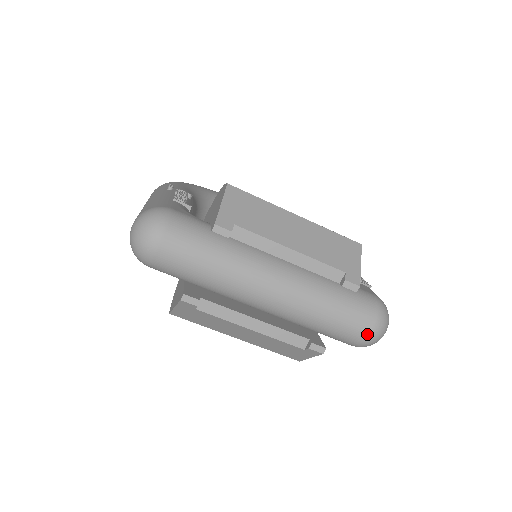
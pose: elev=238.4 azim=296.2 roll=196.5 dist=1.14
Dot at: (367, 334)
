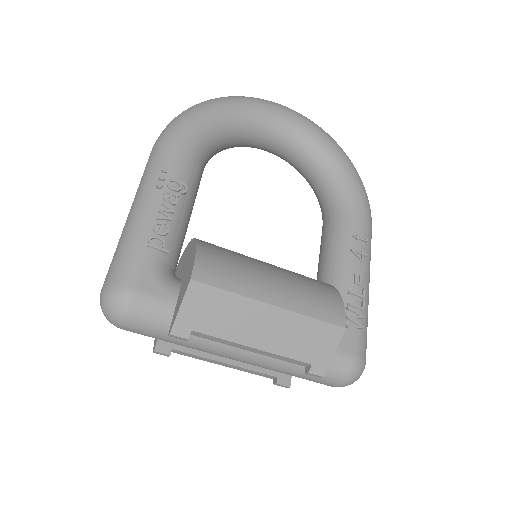
Dot at: (332, 386)
